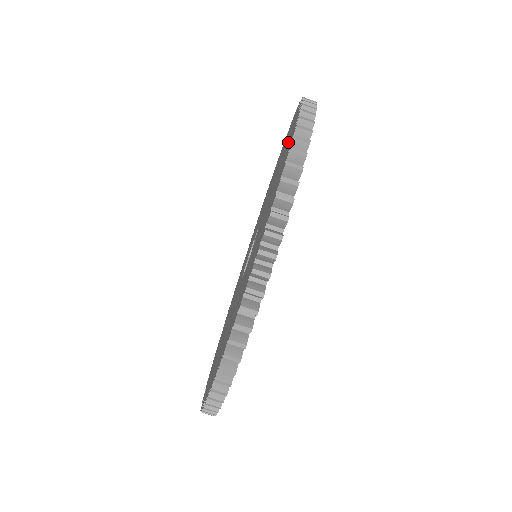
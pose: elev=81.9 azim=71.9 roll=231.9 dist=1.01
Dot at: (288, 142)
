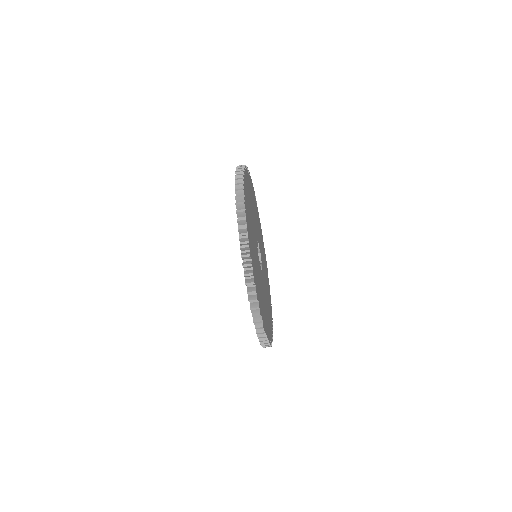
Dot at: occluded
